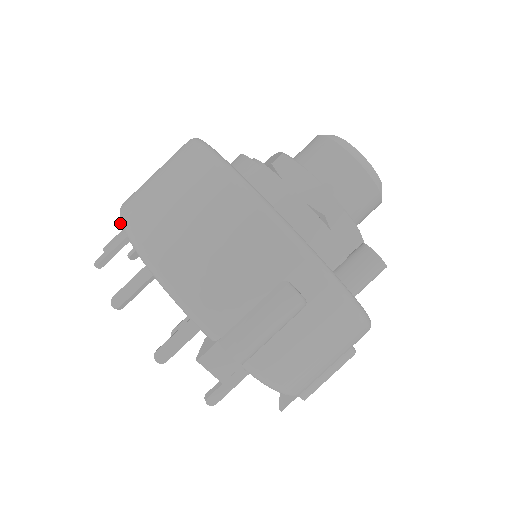
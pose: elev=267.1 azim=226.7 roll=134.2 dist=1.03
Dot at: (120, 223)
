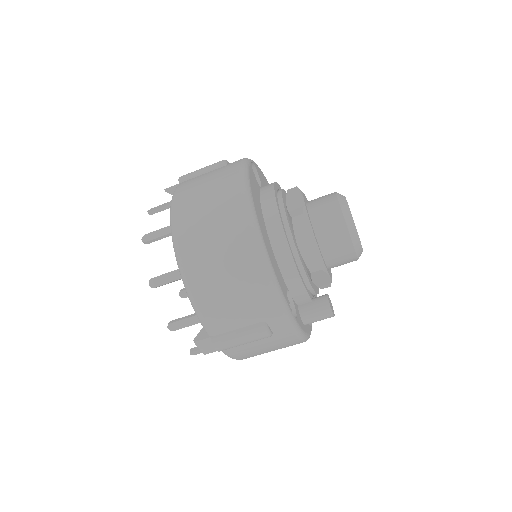
Dot at: (165, 191)
